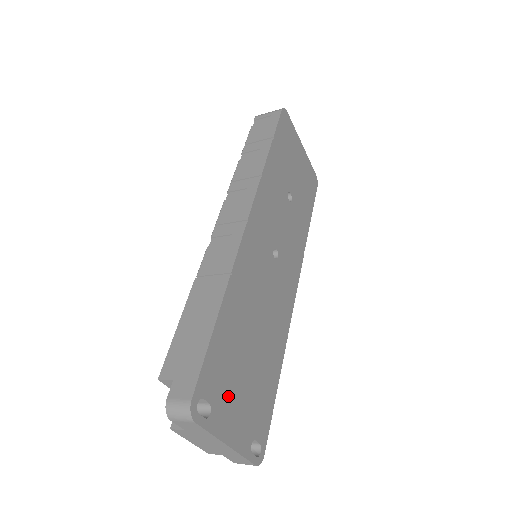
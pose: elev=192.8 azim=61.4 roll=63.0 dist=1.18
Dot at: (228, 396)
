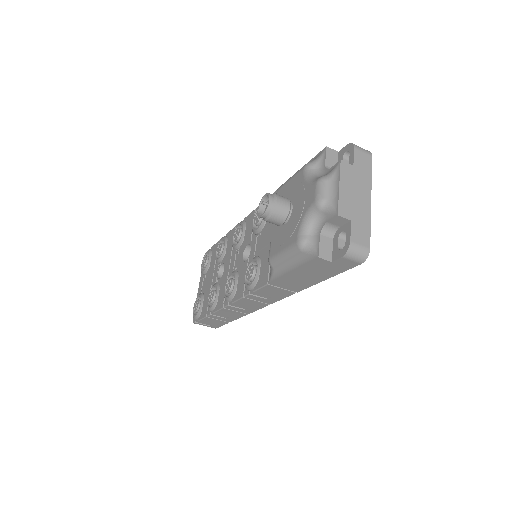
Dot at: occluded
